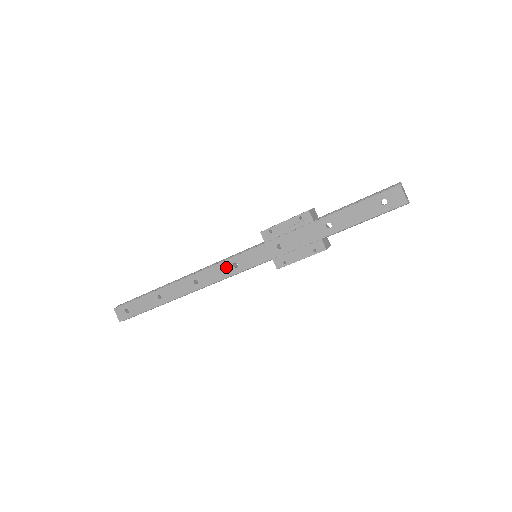
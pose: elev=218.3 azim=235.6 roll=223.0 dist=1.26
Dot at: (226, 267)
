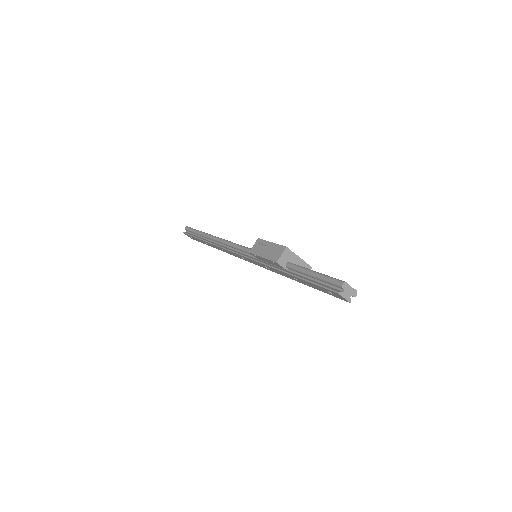
Dot at: (237, 255)
